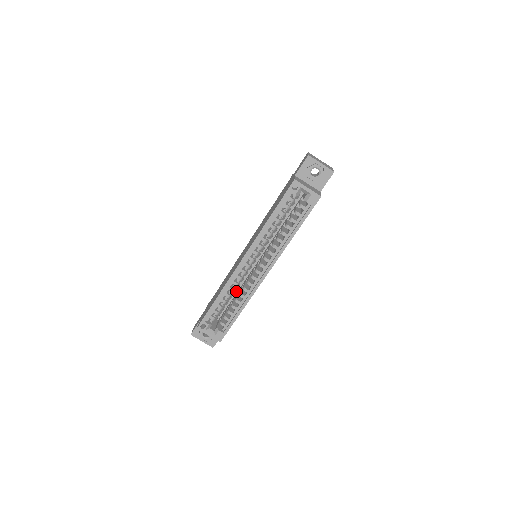
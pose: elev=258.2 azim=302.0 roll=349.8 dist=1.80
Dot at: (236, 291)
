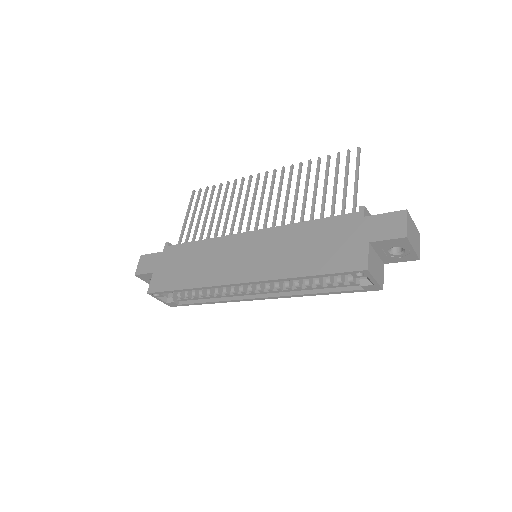
Dot at: occluded
